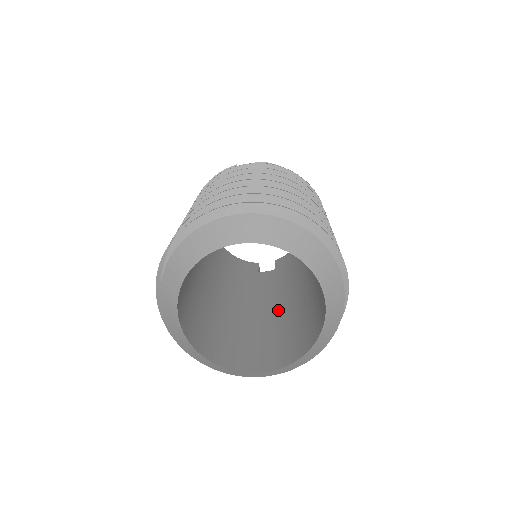
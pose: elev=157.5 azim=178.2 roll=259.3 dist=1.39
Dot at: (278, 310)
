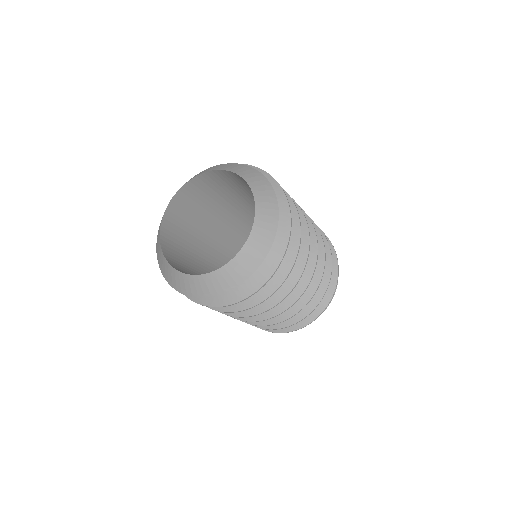
Dot at: occluded
